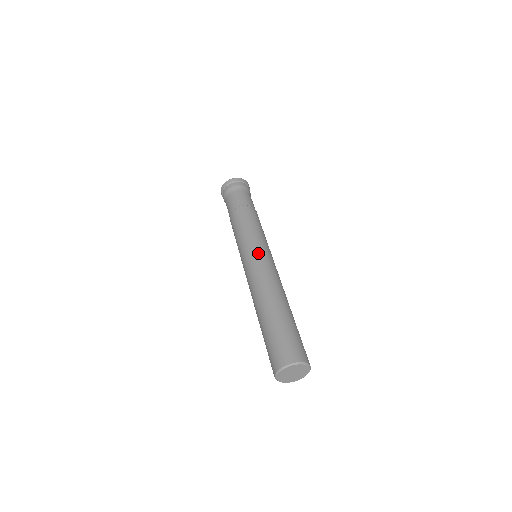
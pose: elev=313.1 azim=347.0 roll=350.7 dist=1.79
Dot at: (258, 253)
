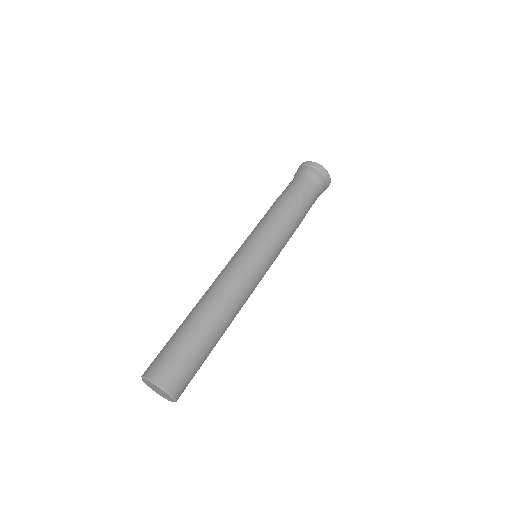
Dot at: (237, 252)
